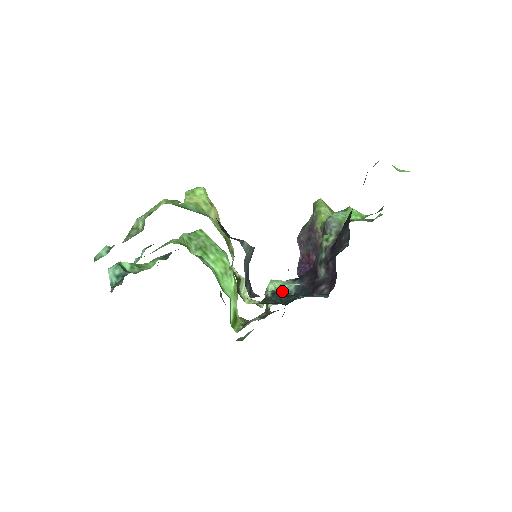
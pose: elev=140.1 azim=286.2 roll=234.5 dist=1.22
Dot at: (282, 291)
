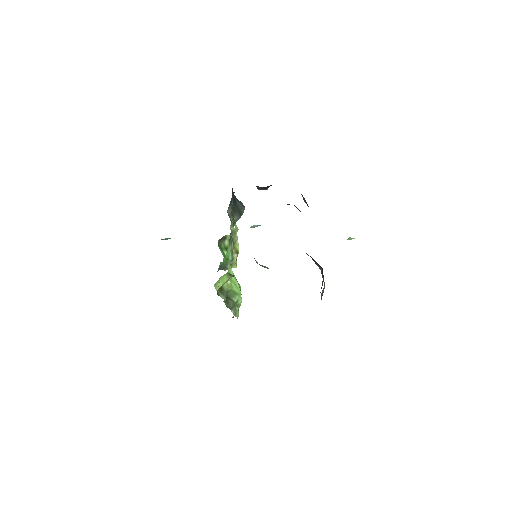
Dot at: occluded
